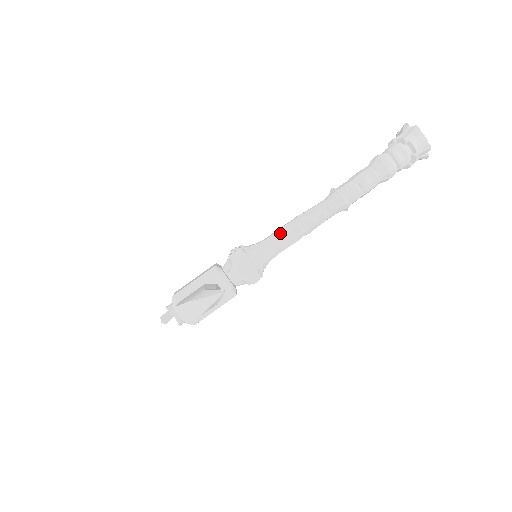
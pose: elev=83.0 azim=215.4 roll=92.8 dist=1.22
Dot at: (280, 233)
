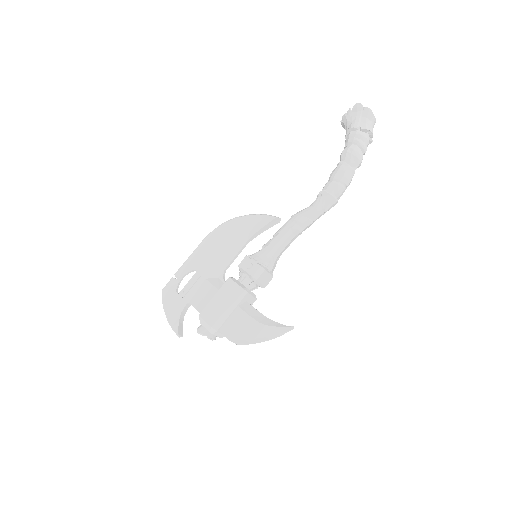
Dot at: (286, 240)
